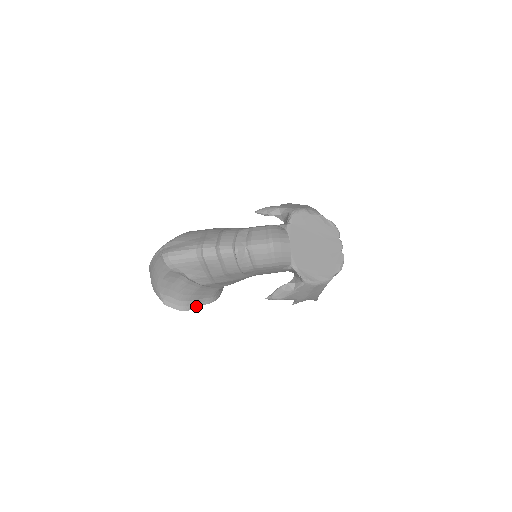
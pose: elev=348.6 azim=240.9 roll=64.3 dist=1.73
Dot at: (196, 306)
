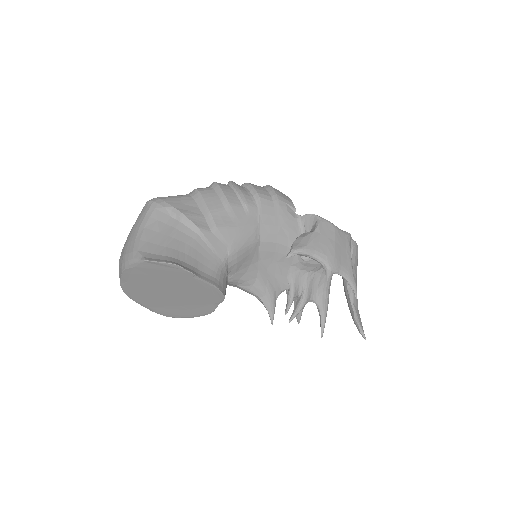
Dot at: (192, 272)
